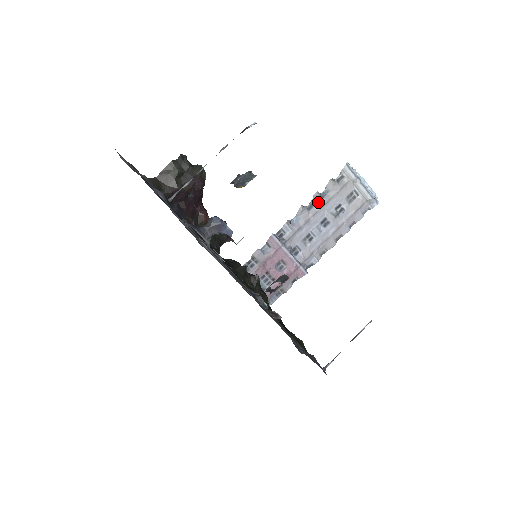
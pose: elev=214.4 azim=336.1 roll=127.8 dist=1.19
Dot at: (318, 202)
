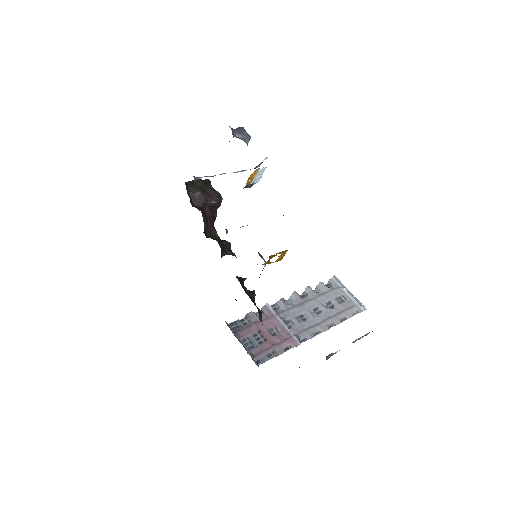
Dot at: (310, 294)
